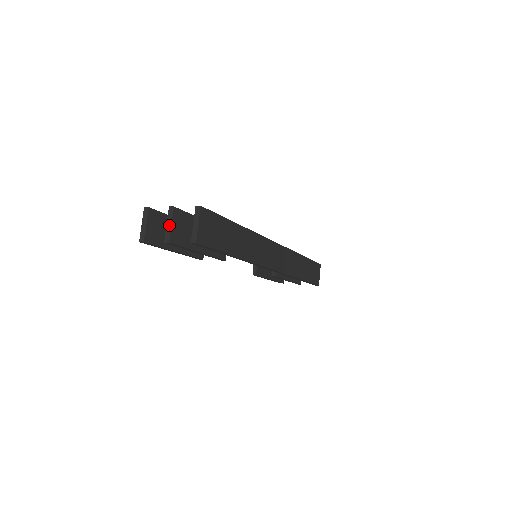
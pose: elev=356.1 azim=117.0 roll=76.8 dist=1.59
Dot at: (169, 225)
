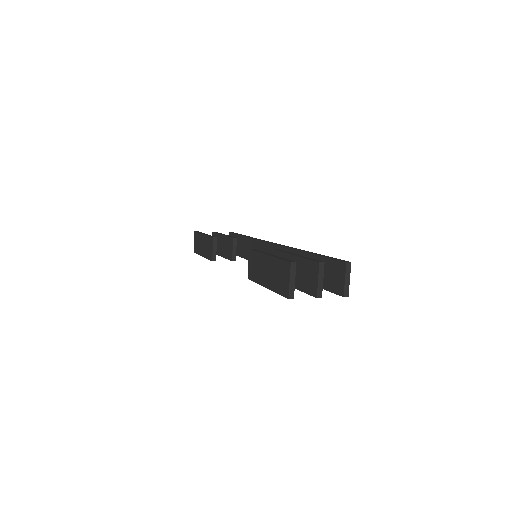
Dot at: (321, 281)
